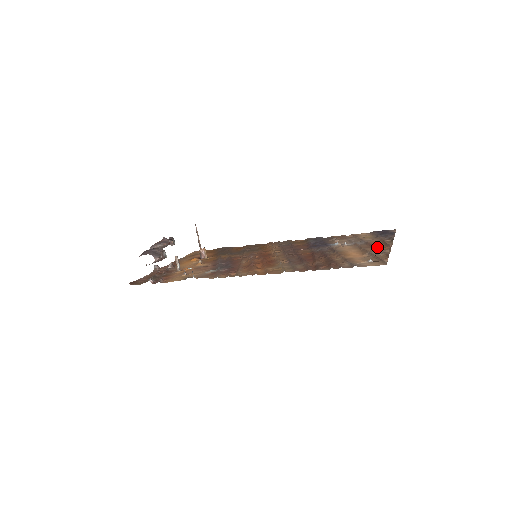
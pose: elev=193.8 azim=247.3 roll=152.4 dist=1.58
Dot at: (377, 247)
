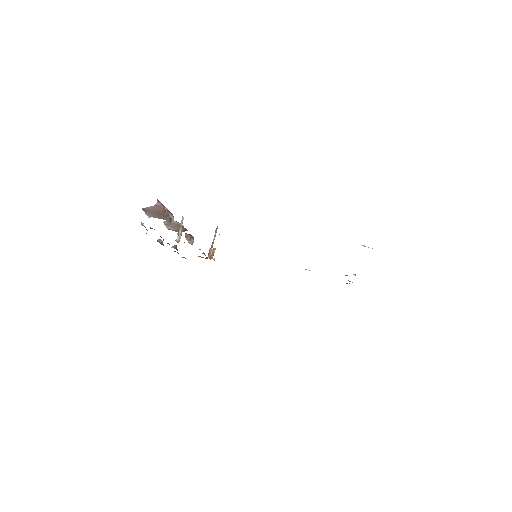
Dot at: occluded
